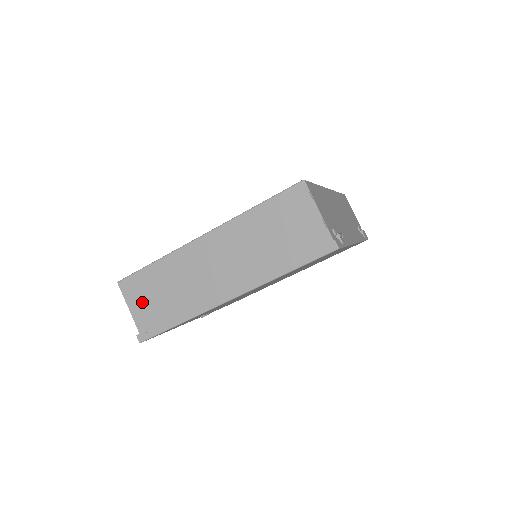
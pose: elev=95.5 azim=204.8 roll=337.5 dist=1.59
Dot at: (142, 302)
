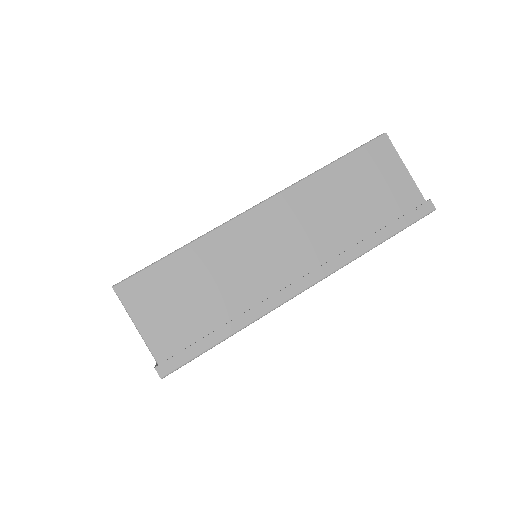
Dot at: (162, 312)
